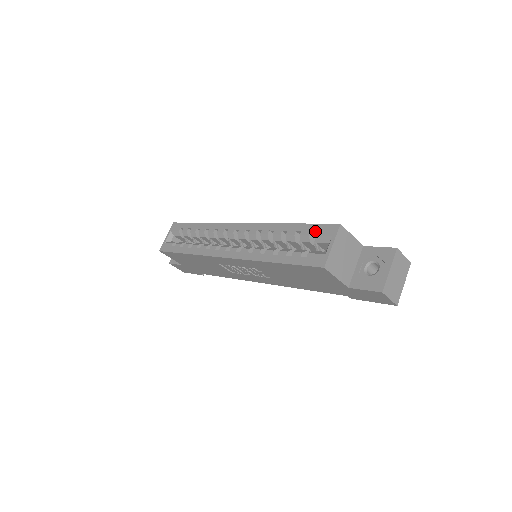
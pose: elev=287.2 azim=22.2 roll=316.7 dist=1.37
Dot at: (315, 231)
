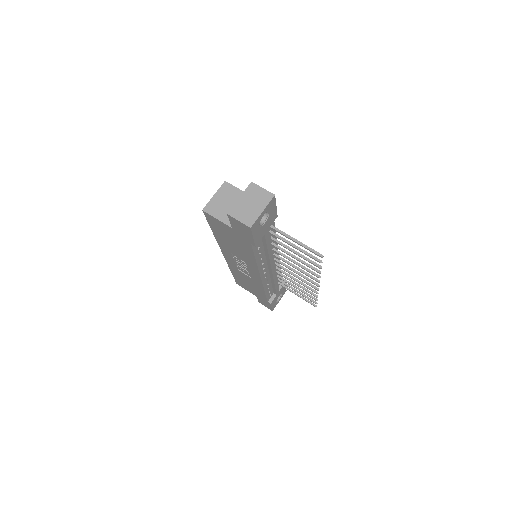
Dot at: occluded
